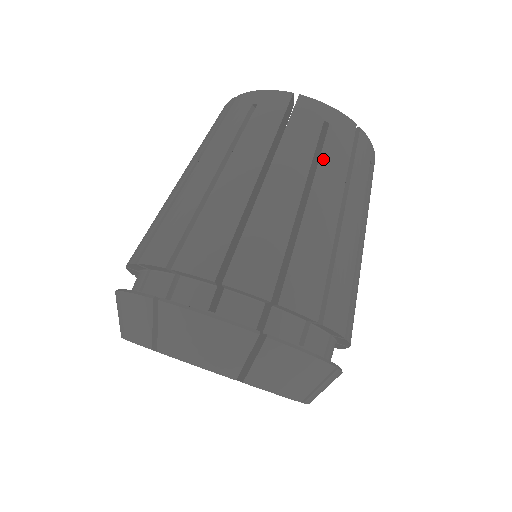
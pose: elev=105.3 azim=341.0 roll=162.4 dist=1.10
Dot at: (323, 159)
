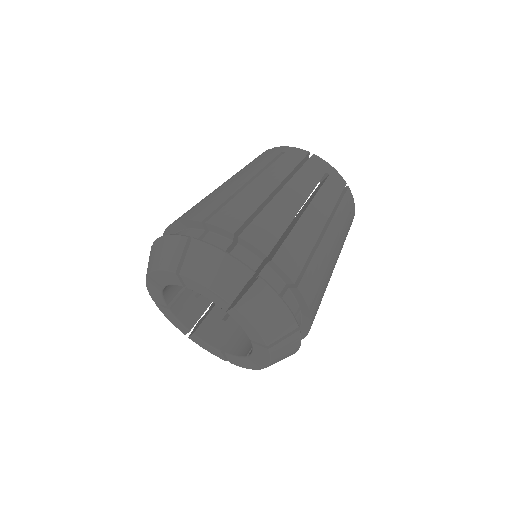
Dot at: (344, 234)
